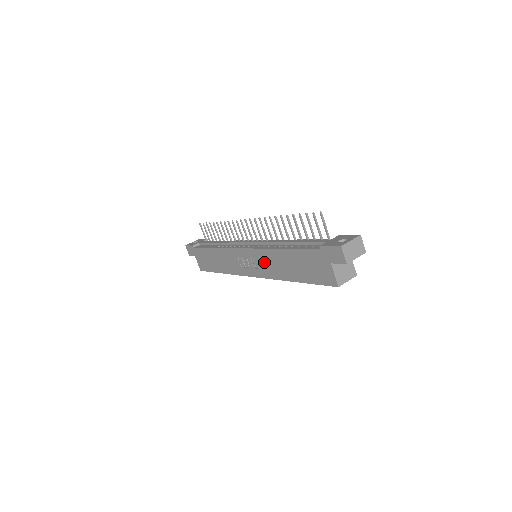
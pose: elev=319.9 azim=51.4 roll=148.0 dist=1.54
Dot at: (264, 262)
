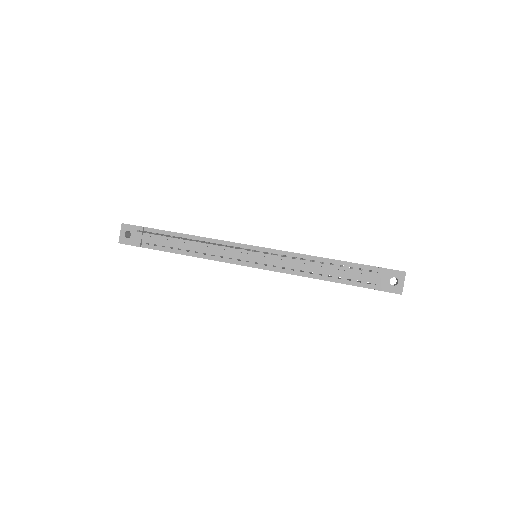
Dot at: occluded
